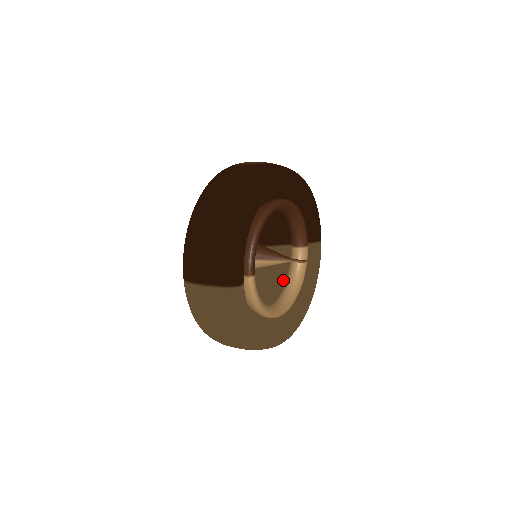
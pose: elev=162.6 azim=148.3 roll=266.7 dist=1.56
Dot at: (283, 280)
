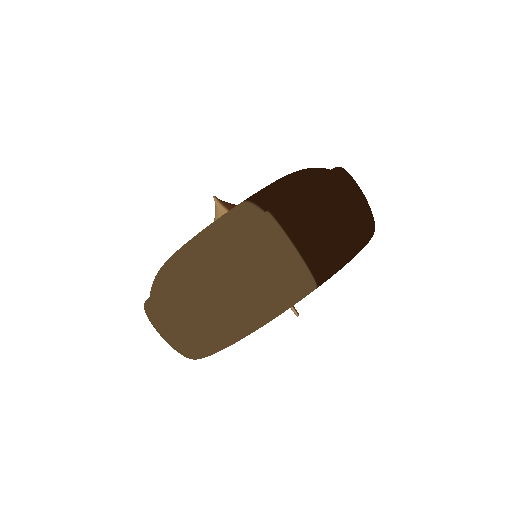
Dot at: occluded
